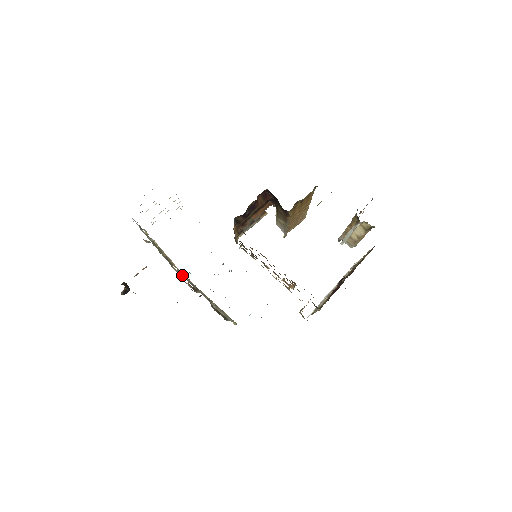
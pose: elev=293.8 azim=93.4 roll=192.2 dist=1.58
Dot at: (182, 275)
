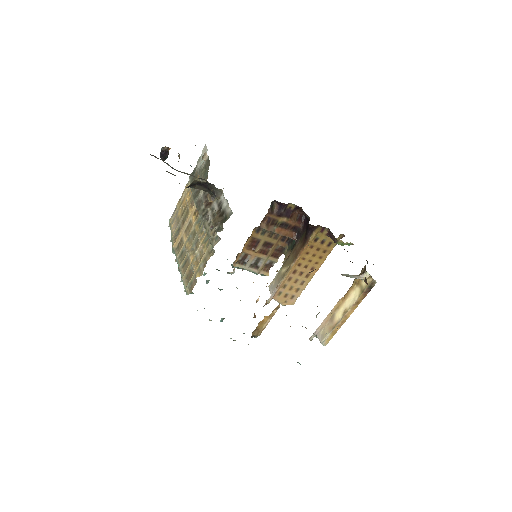
Dot at: (206, 194)
